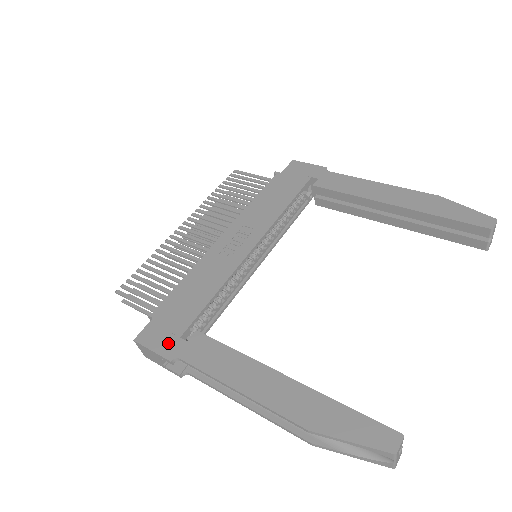
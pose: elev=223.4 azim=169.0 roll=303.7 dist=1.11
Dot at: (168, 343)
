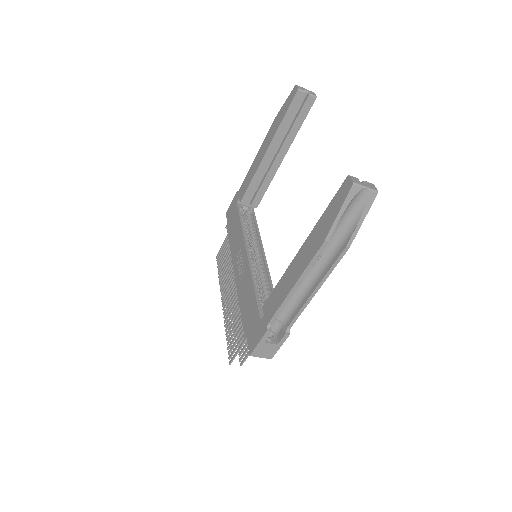
Dot at: (259, 330)
